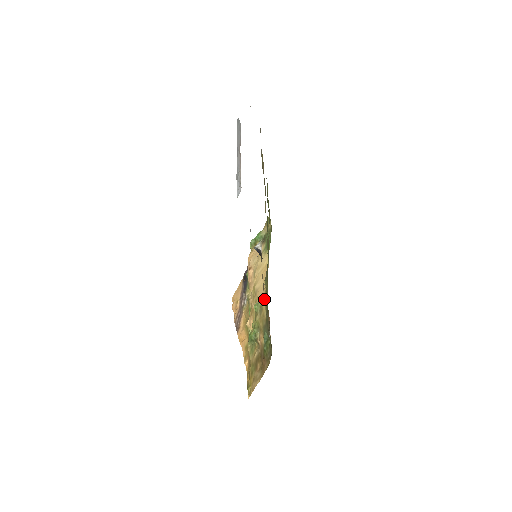
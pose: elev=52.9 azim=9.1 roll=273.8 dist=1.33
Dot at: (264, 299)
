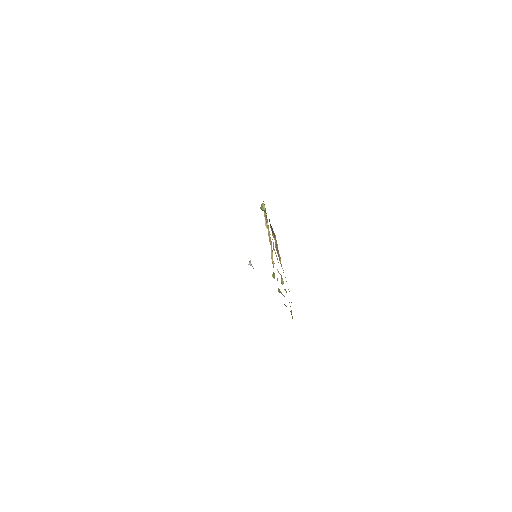
Dot at: occluded
